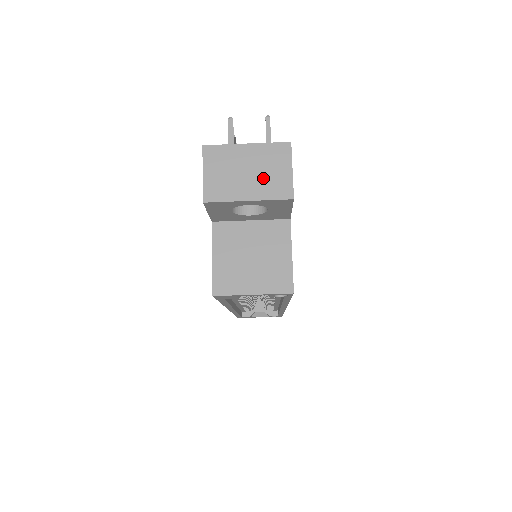
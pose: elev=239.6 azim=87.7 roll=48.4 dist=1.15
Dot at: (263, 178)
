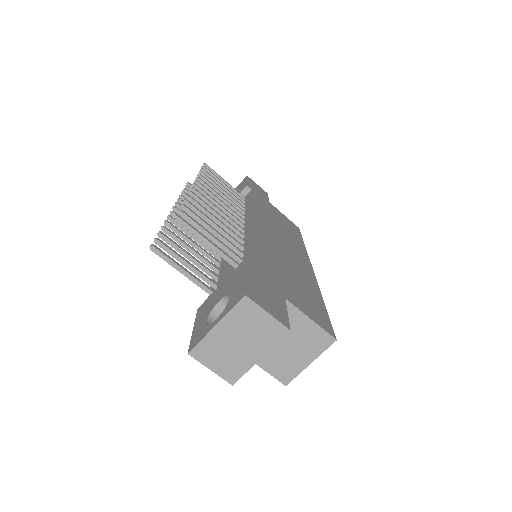
Dot at: (254, 337)
